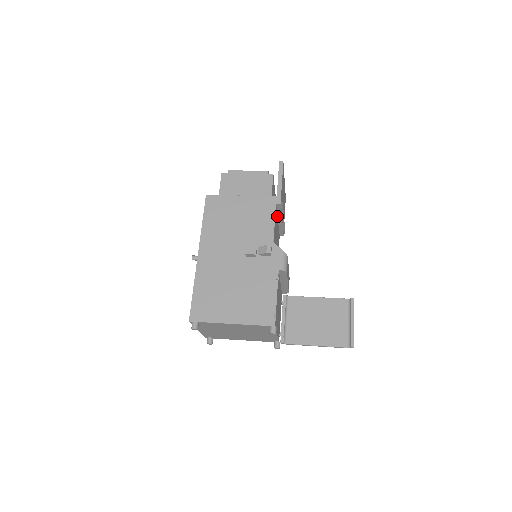
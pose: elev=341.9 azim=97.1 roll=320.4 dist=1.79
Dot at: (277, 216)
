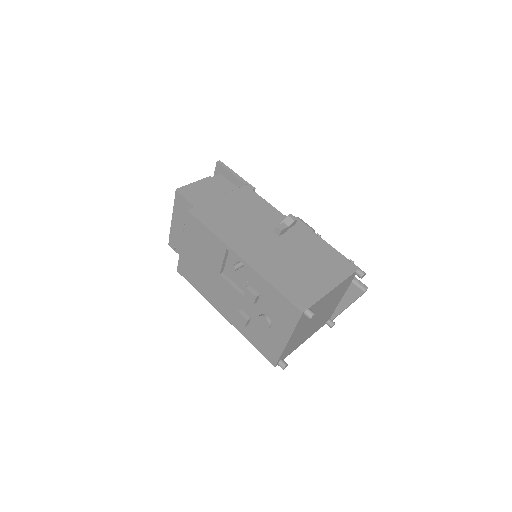
Dot at: occluded
